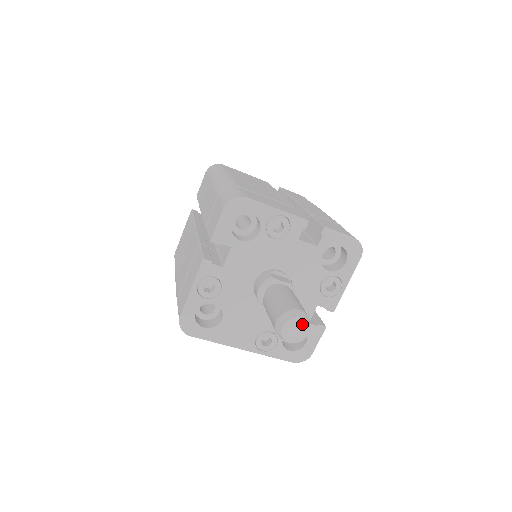
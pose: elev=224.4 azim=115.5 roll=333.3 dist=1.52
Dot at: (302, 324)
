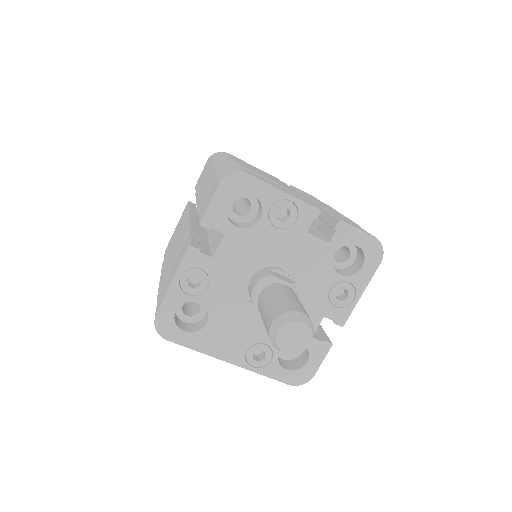
Dot at: (303, 330)
